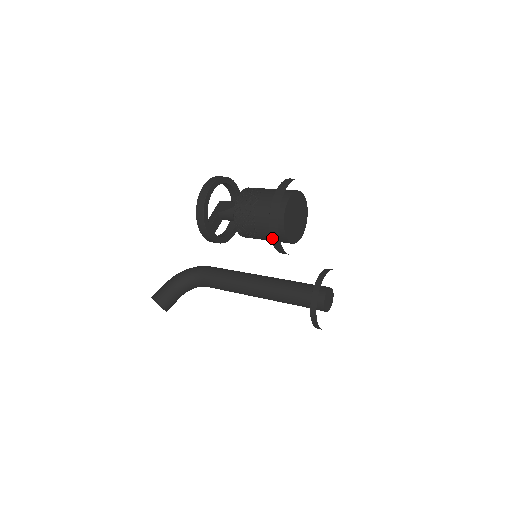
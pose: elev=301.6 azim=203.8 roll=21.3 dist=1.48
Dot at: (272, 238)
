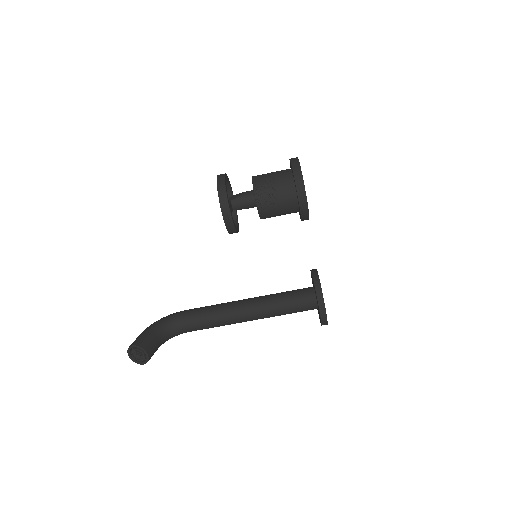
Dot at: (298, 191)
